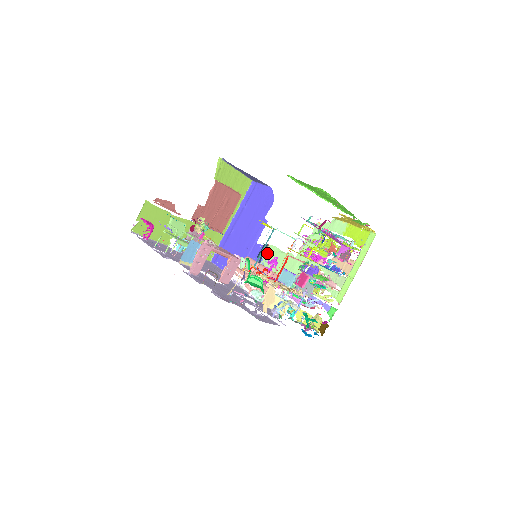
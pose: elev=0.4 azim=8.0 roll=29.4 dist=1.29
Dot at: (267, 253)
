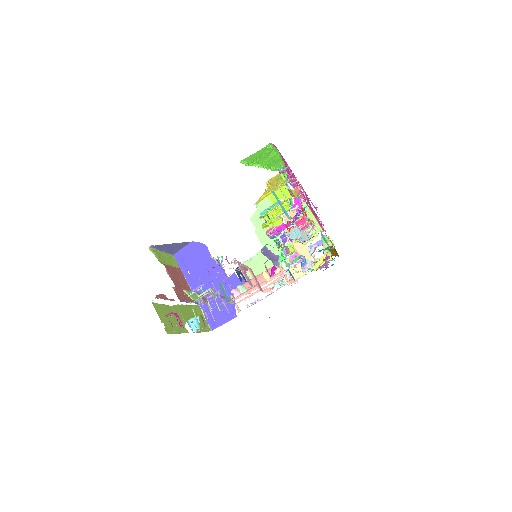
Dot at: occluded
